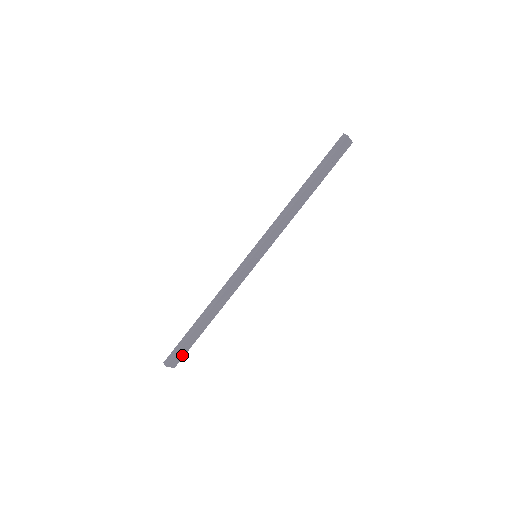
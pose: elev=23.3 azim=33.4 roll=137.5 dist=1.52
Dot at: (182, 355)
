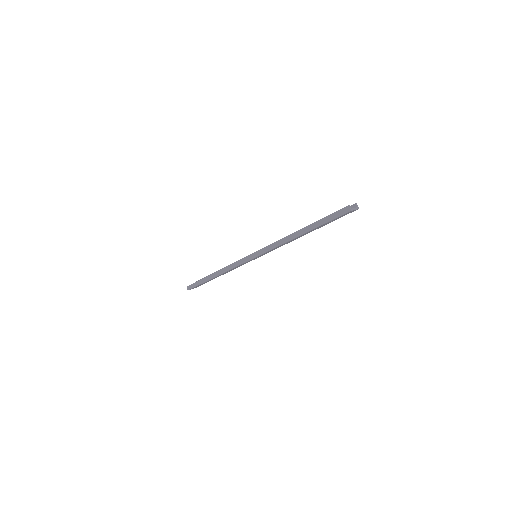
Dot at: (200, 285)
